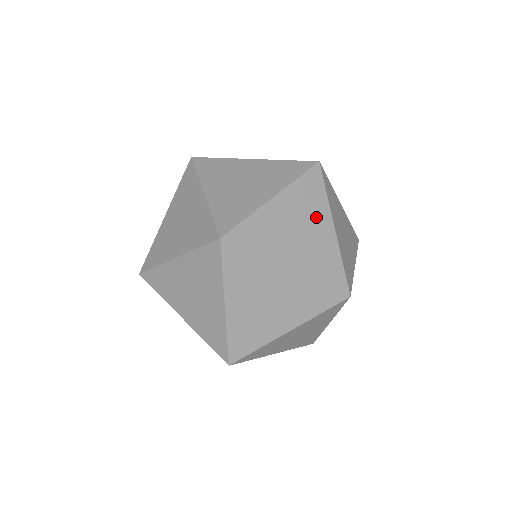
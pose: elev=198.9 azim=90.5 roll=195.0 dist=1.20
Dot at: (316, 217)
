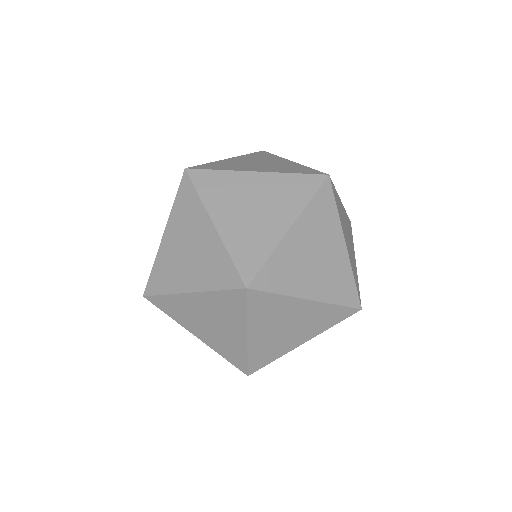
Dot at: (329, 238)
